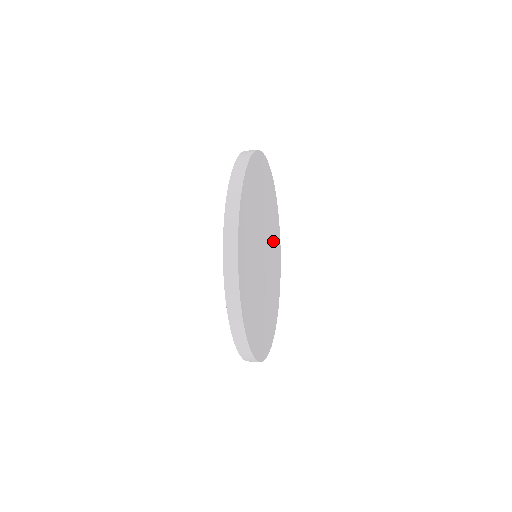
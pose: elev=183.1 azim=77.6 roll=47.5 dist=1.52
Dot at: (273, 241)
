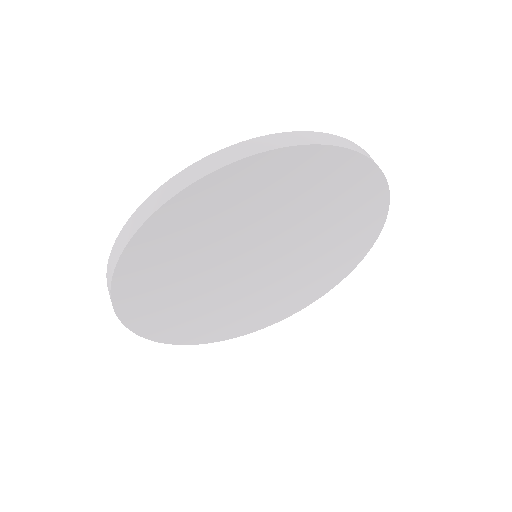
Dot at: (331, 235)
